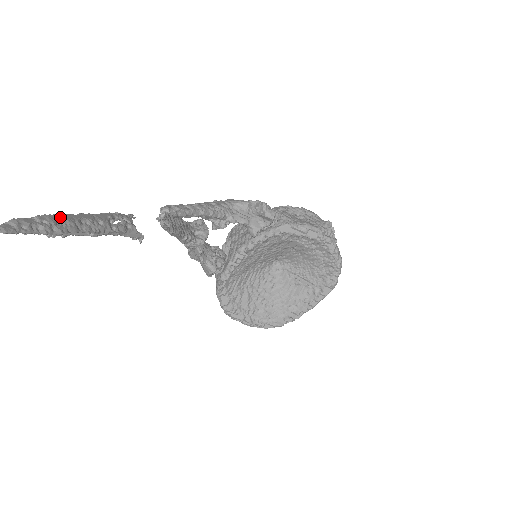
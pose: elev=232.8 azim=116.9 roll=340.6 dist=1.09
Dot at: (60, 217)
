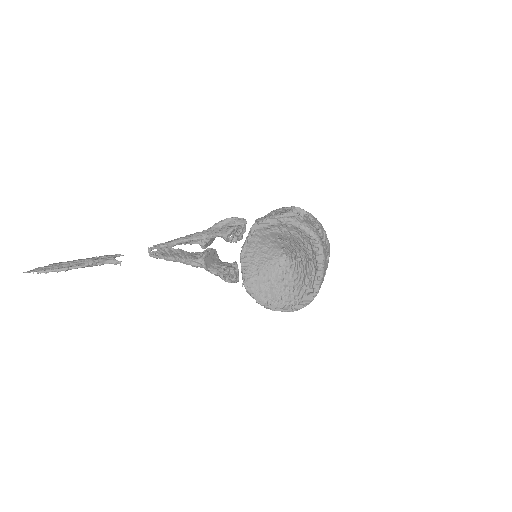
Dot at: (62, 263)
